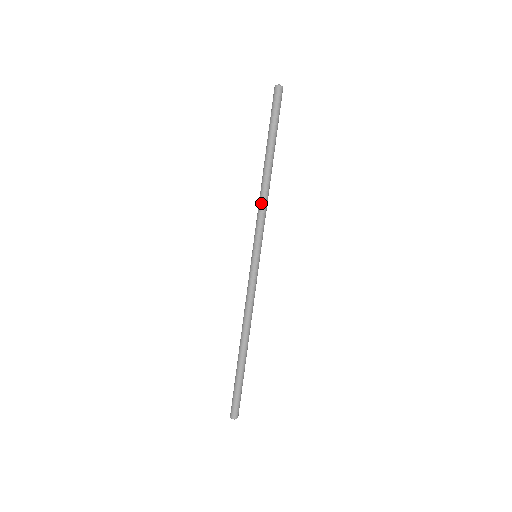
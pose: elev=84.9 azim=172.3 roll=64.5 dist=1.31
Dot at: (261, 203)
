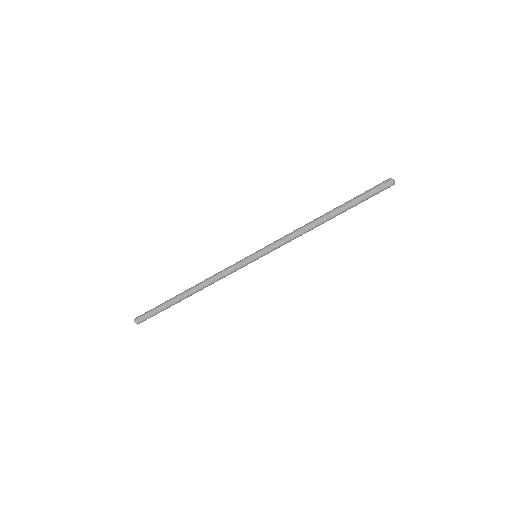
Dot at: (297, 234)
